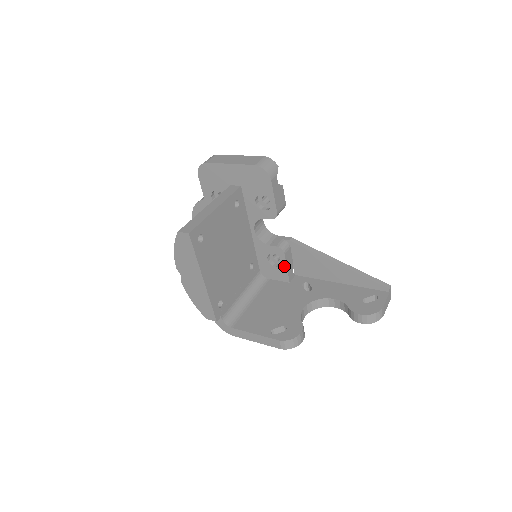
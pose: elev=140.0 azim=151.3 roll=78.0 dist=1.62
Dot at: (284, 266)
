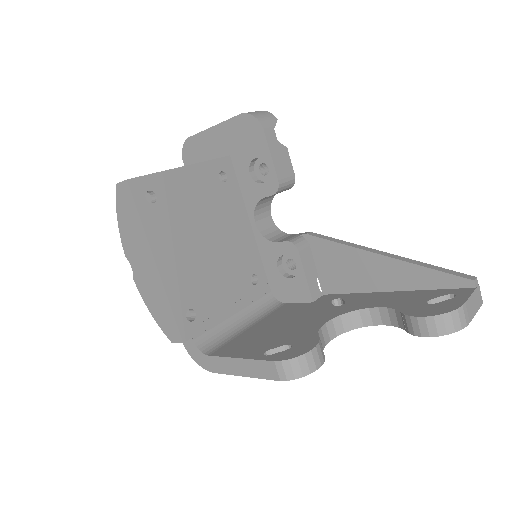
Dot at: (301, 273)
